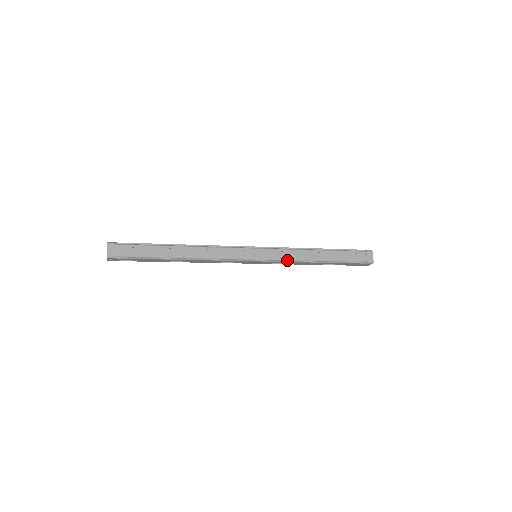
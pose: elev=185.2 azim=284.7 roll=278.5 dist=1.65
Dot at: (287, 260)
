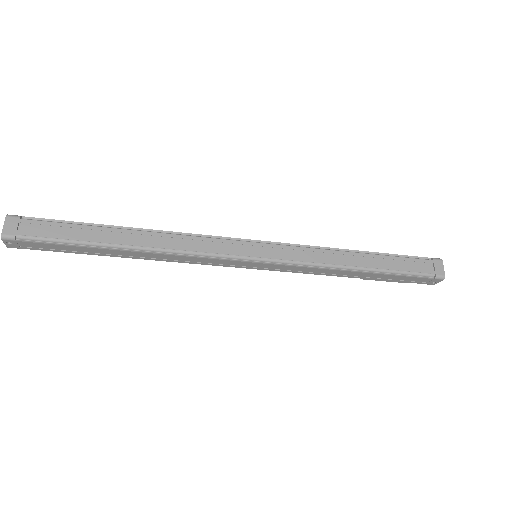
Dot at: (306, 264)
